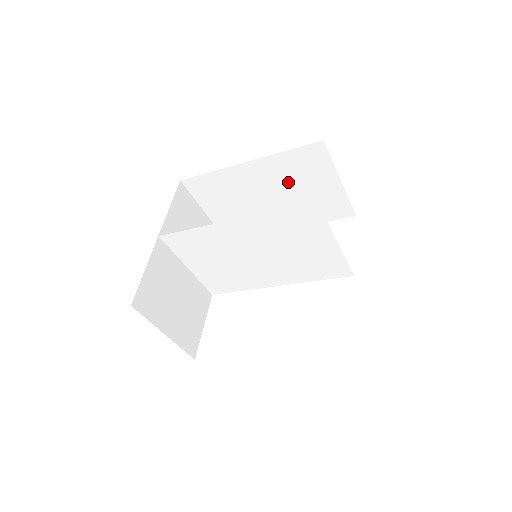
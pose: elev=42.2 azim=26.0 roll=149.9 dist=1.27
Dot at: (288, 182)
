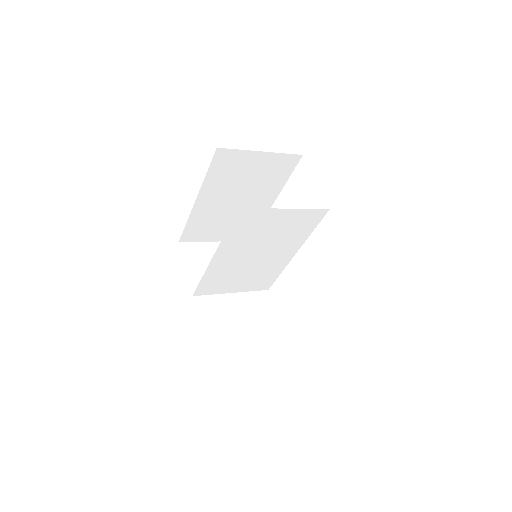
Dot at: (234, 184)
